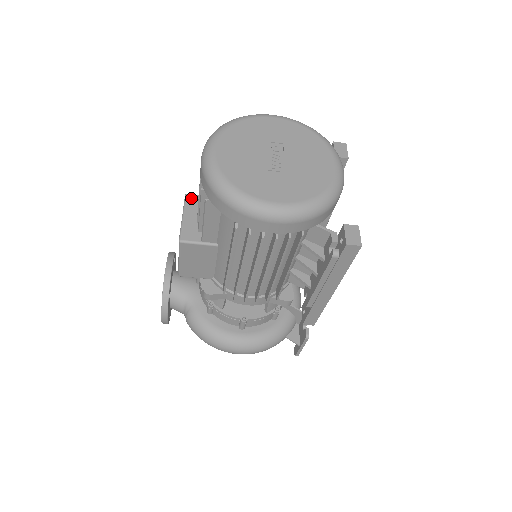
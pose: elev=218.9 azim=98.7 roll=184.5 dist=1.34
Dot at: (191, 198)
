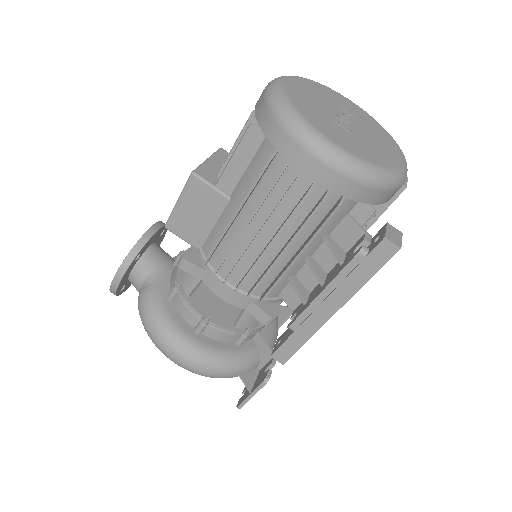
Dot at: (224, 153)
